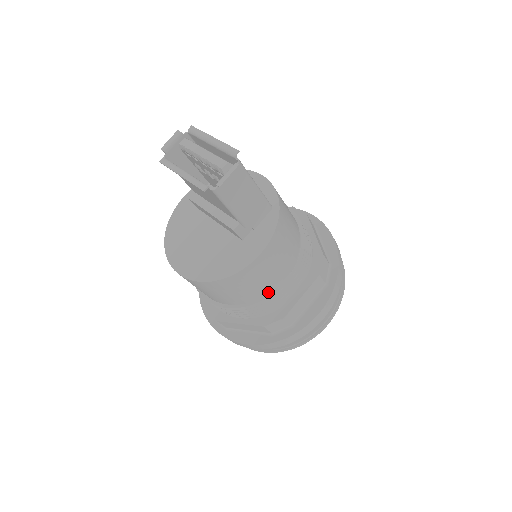
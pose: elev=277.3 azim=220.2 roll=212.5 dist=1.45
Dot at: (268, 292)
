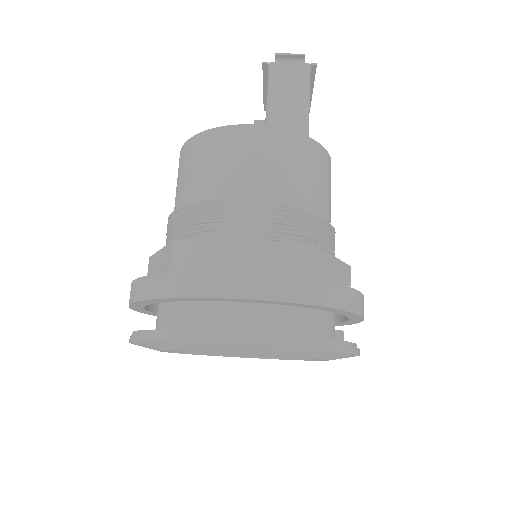
Dot at: (219, 198)
